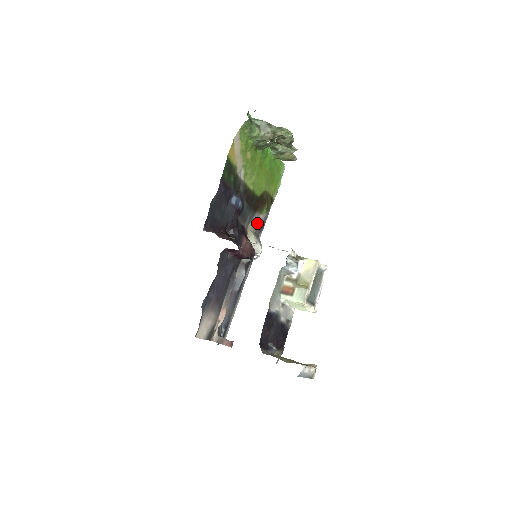
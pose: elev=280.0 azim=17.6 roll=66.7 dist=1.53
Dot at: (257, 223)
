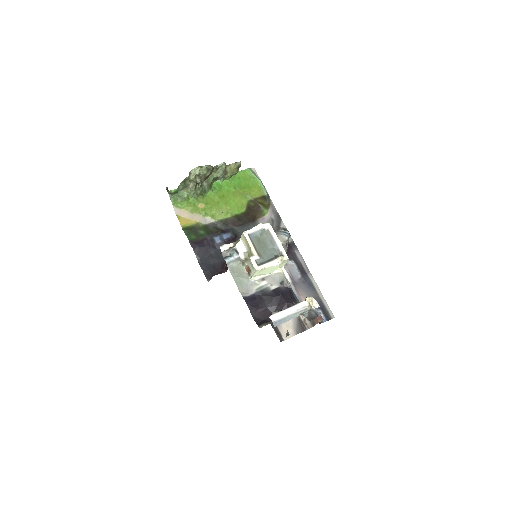
Dot at: occluded
